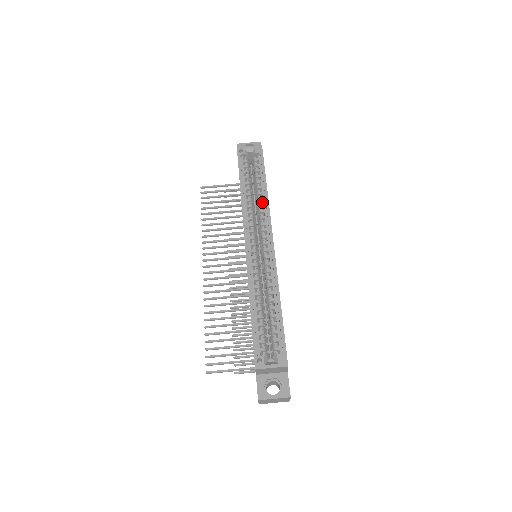
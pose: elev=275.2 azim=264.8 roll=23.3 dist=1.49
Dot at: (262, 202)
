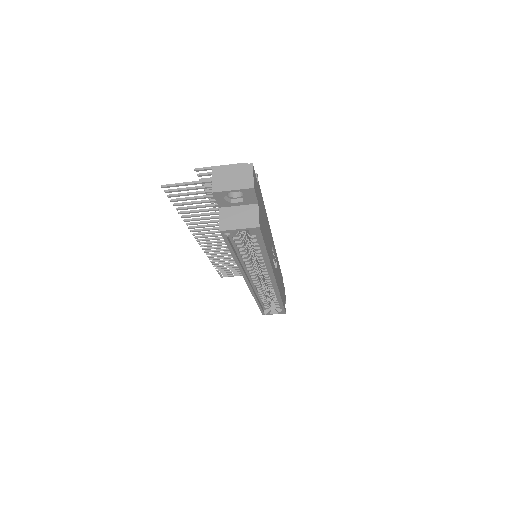
Dot at: occluded
